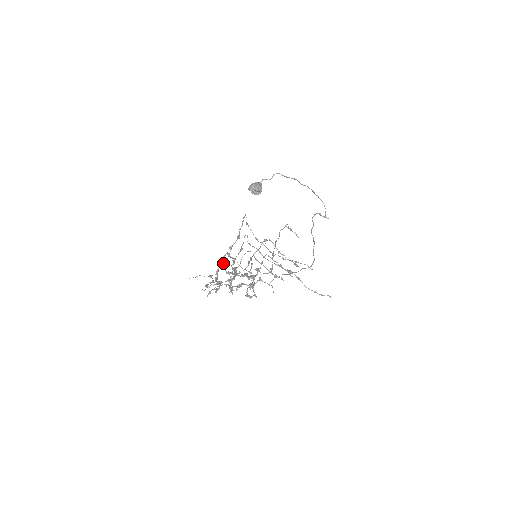
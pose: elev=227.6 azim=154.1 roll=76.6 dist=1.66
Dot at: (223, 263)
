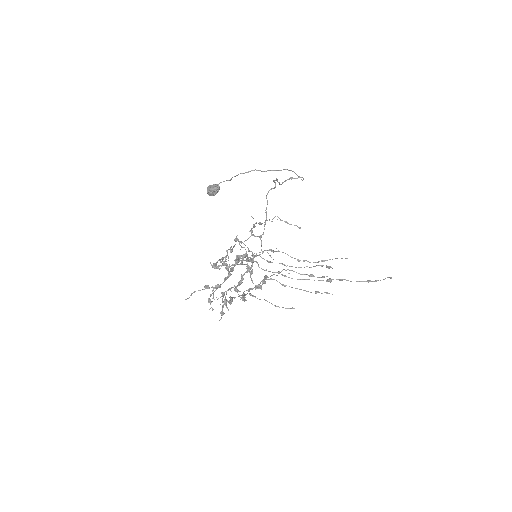
Dot at: occluded
